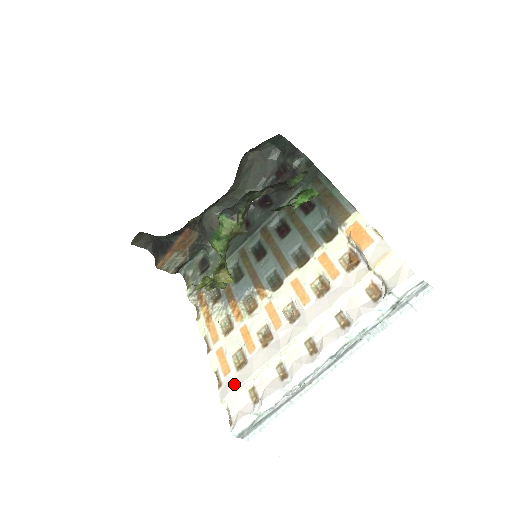
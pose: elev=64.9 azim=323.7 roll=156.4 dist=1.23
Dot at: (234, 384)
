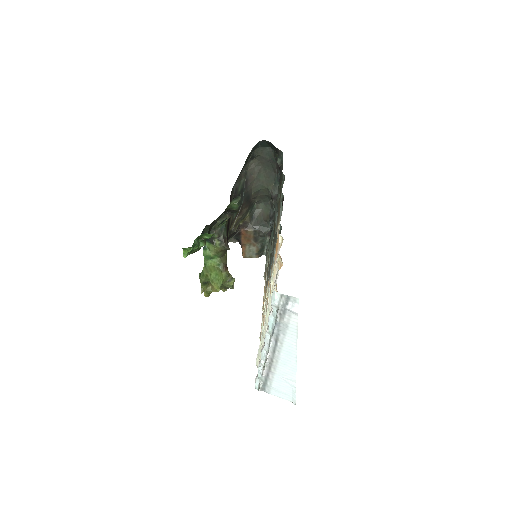
Dot at: occluded
